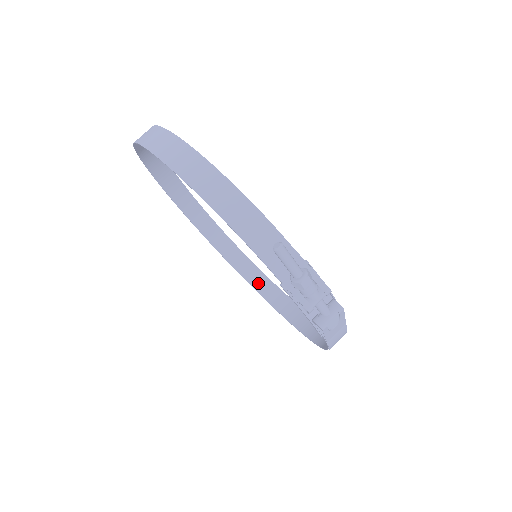
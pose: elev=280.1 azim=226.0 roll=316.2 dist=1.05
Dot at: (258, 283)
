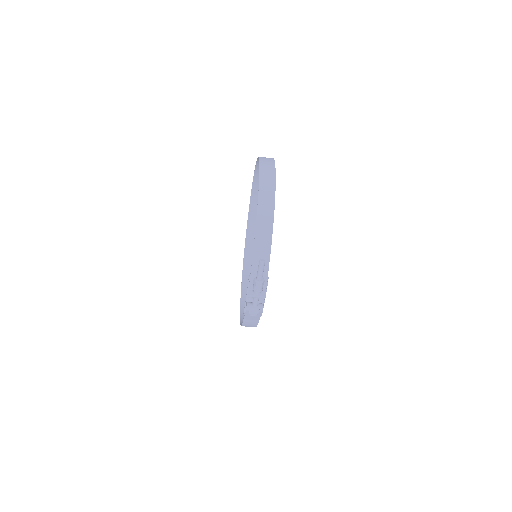
Dot at: (247, 269)
